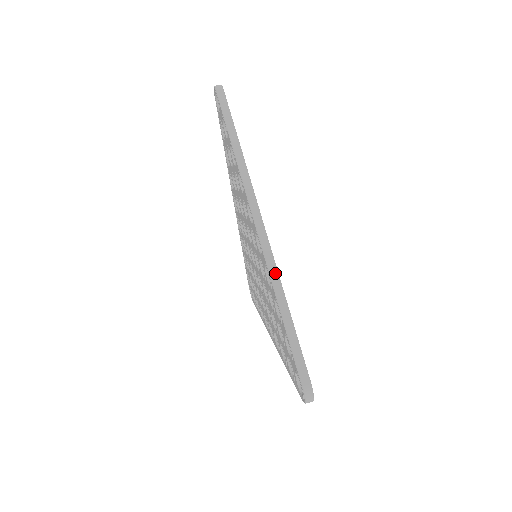
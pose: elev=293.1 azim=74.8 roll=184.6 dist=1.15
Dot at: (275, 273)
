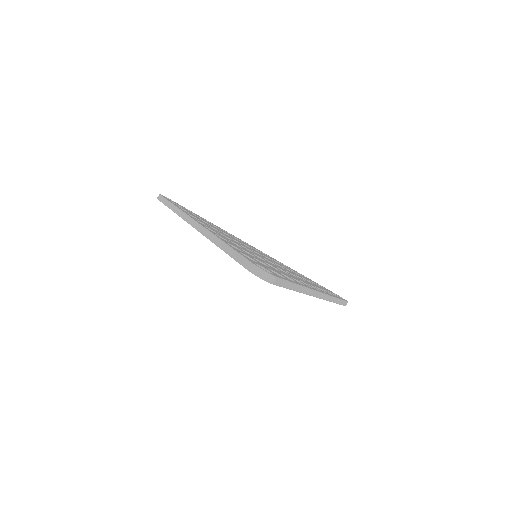
Dot at: (331, 298)
